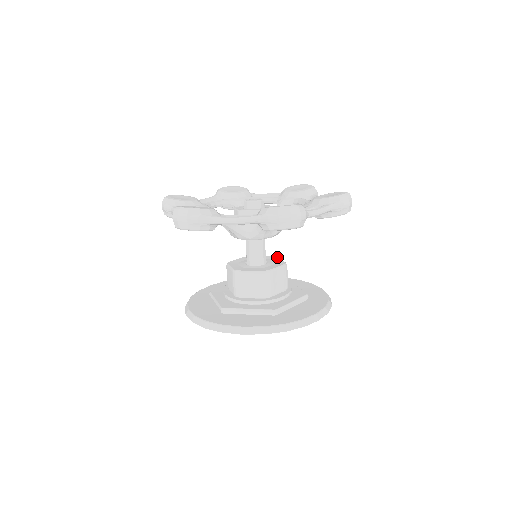
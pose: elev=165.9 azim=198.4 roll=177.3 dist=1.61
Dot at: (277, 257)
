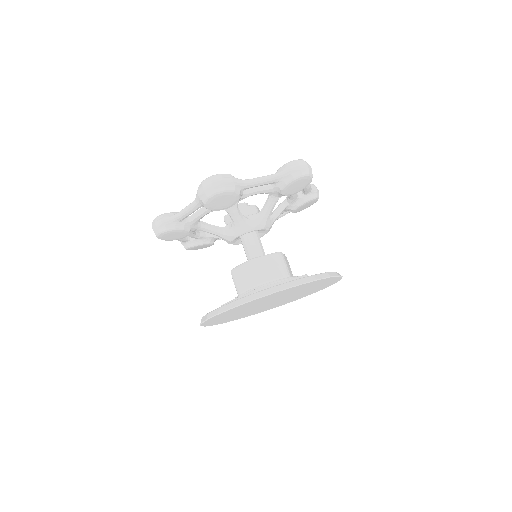
Dot at: occluded
